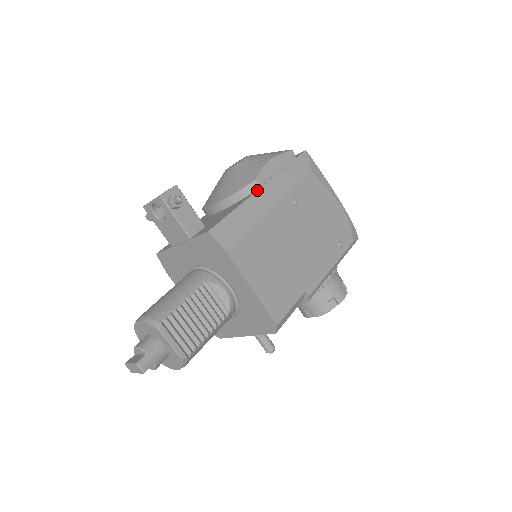
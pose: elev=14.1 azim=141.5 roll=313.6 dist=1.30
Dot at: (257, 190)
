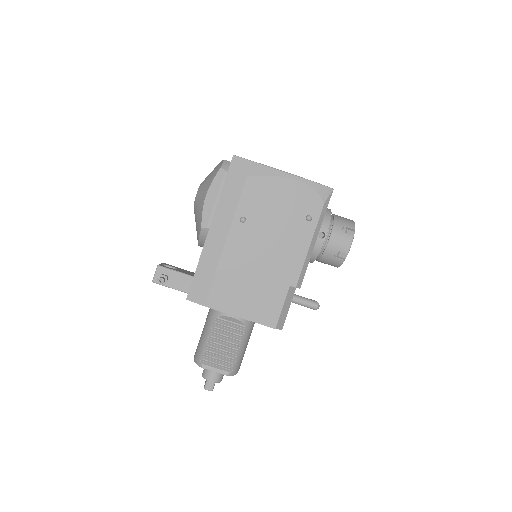
Dot at: (207, 235)
